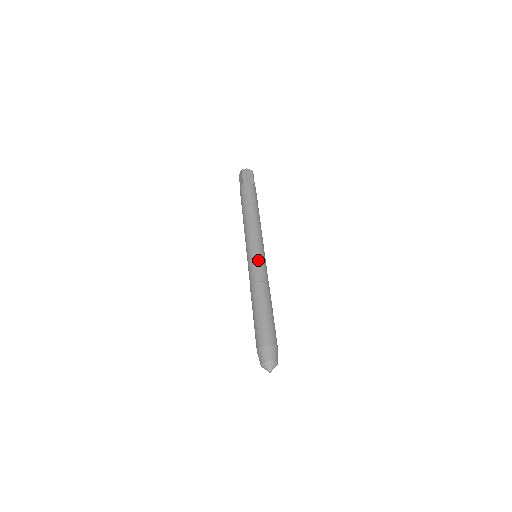
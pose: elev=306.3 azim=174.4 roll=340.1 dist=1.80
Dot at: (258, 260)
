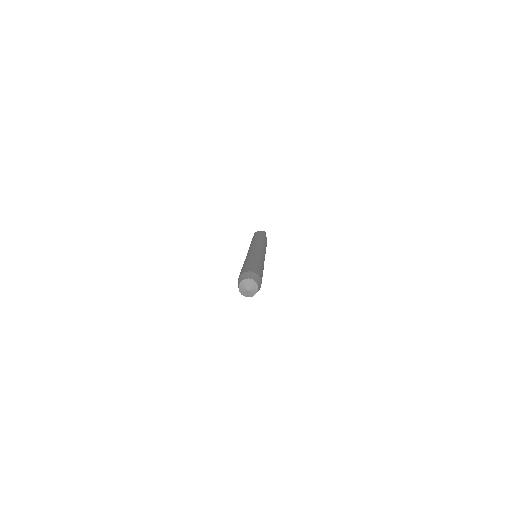
Dot at: (251, 250)
